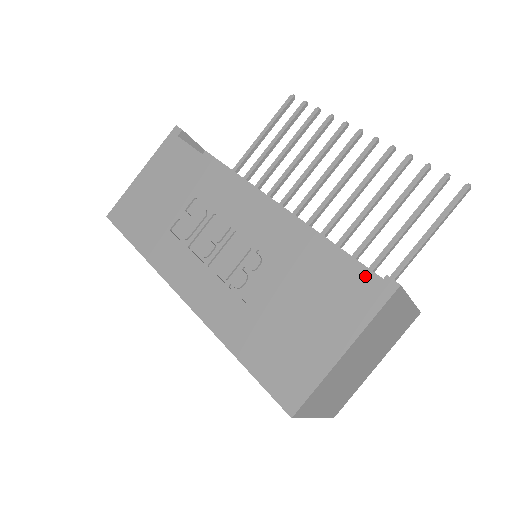
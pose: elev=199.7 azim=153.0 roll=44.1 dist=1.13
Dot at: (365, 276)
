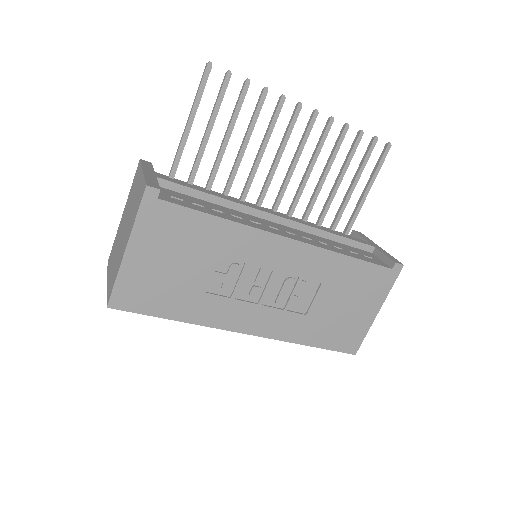
Dot at: (383, 268)
